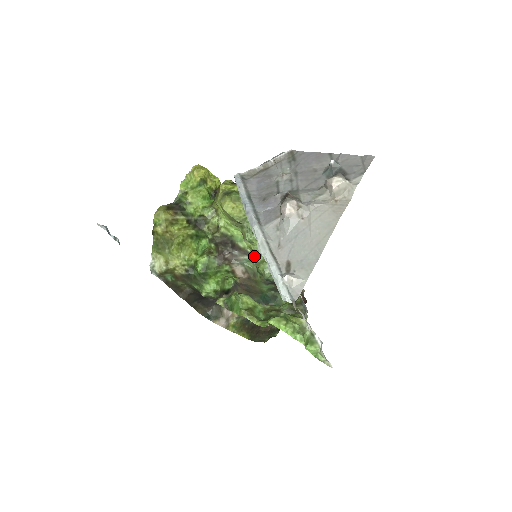
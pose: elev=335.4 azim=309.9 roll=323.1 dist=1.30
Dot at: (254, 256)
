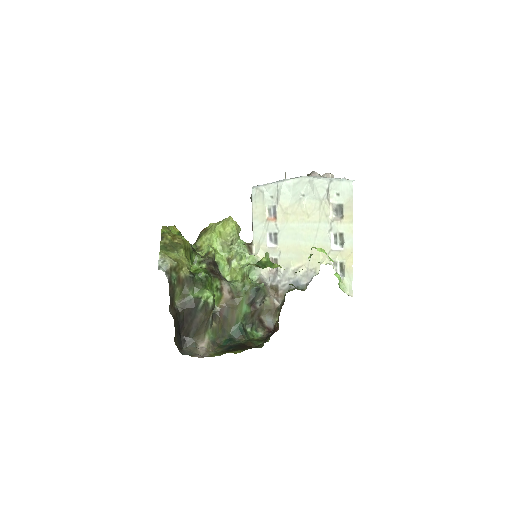
Dot at: (245, 268)
